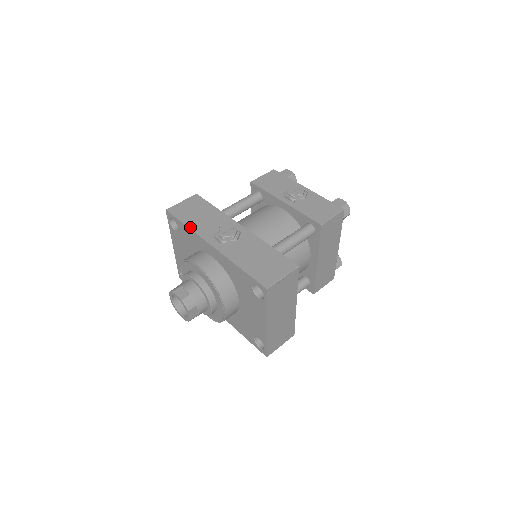
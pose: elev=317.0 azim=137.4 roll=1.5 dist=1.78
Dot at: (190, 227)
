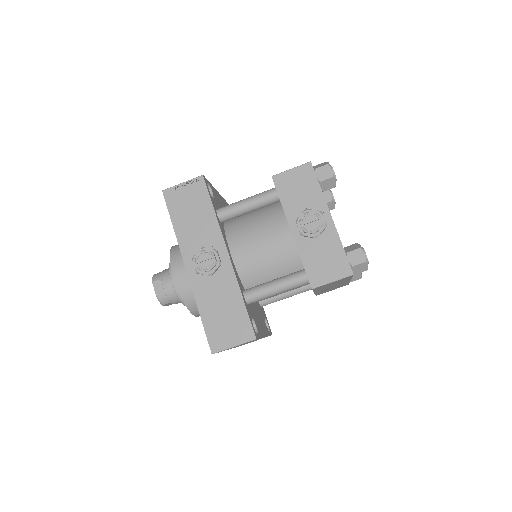
Dot at: (176, 231)
